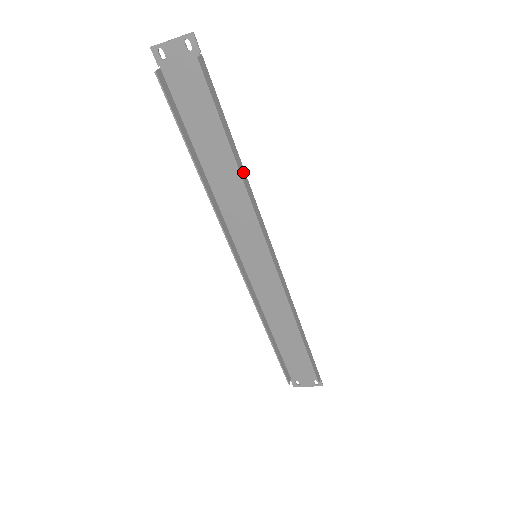
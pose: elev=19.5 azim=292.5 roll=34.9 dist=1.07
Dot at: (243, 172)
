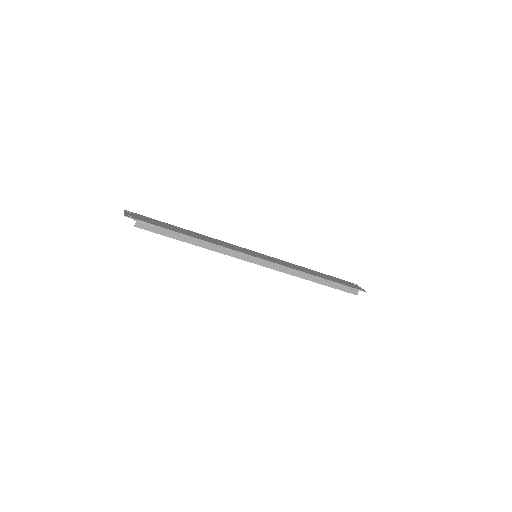
Dot at: (204, 243)
